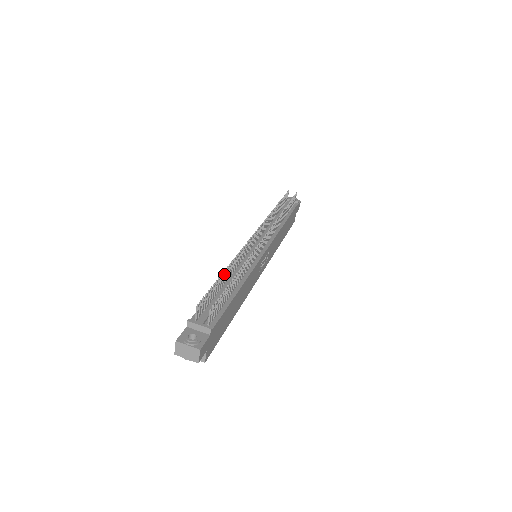
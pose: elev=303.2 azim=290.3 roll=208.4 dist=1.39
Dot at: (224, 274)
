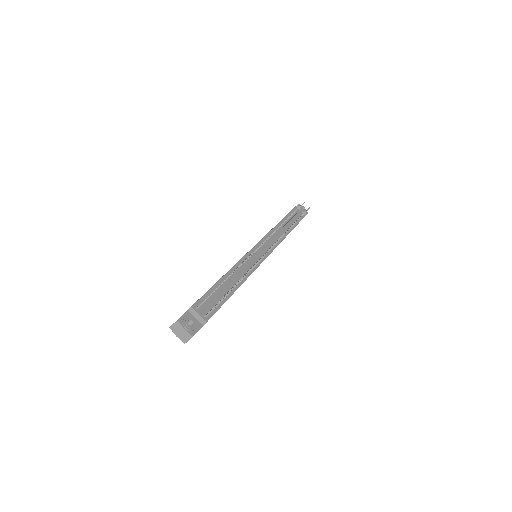
Dot at: occluded
